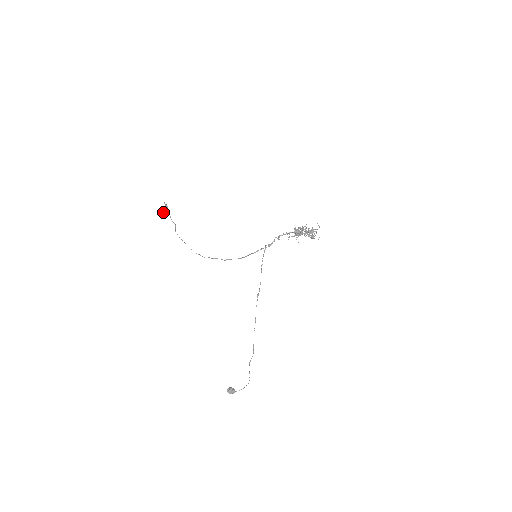
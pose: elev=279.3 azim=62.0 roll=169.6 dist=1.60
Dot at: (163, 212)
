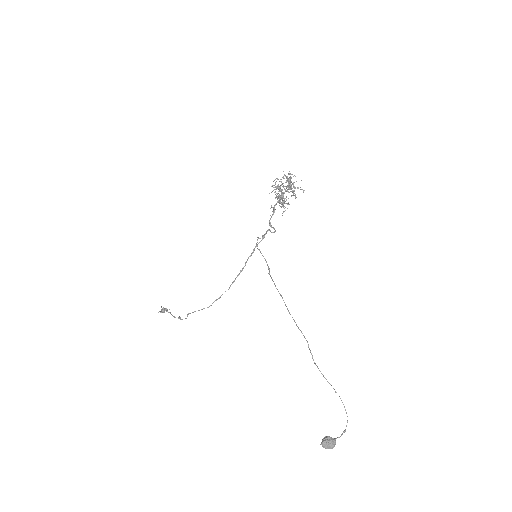
Dot at: (160, 311)
